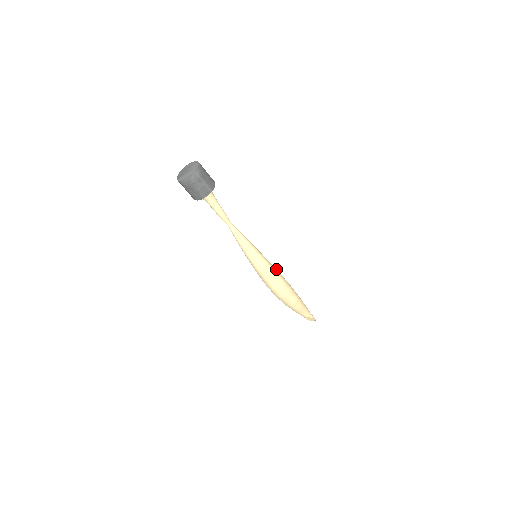
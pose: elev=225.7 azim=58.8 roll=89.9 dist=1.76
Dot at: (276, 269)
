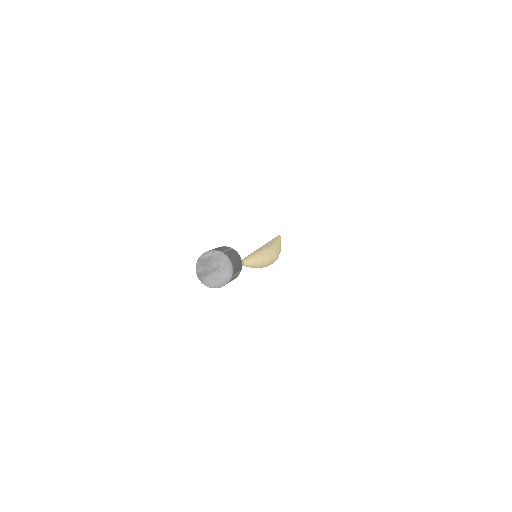
Dot at: (271, 251)
